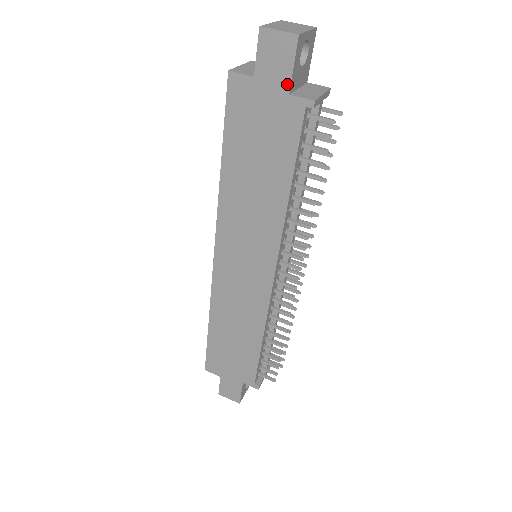
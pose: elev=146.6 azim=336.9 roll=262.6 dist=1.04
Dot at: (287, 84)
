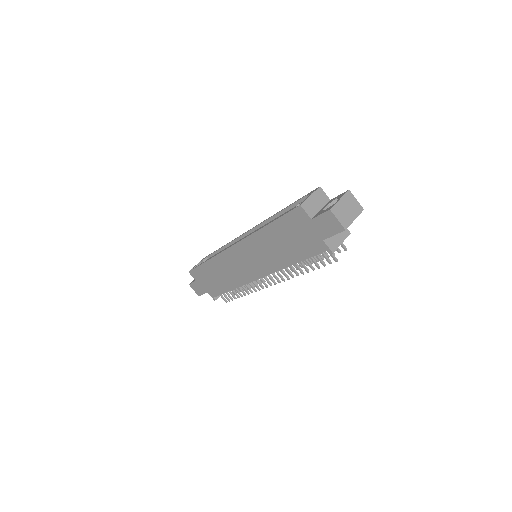
Dot at: (325, 237)
